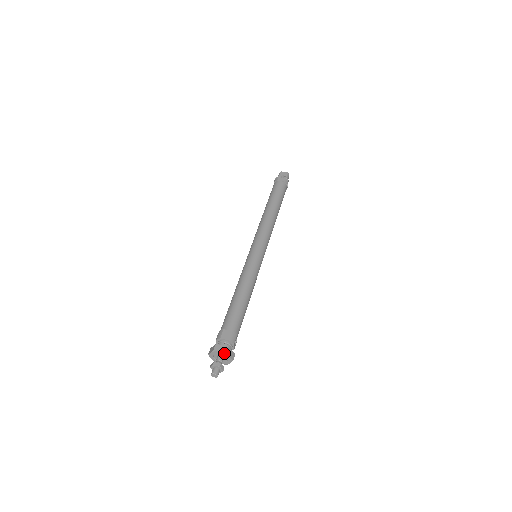
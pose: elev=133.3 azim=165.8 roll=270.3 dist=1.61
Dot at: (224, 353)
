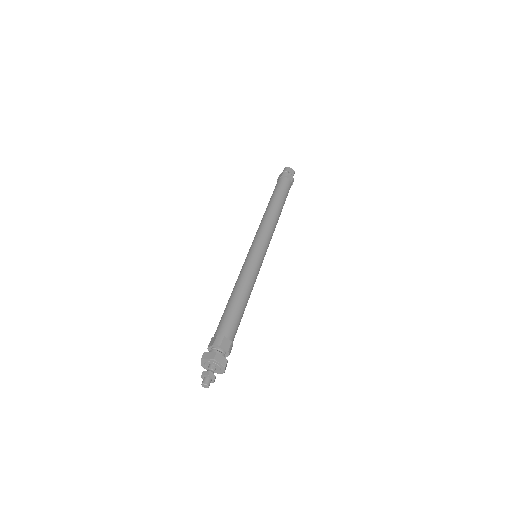
Dot at: (223, 366)
